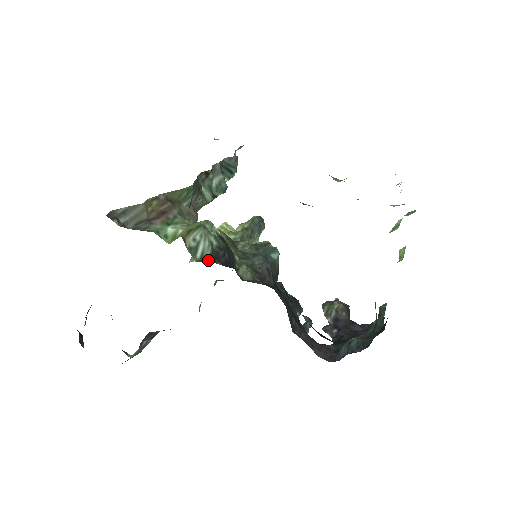
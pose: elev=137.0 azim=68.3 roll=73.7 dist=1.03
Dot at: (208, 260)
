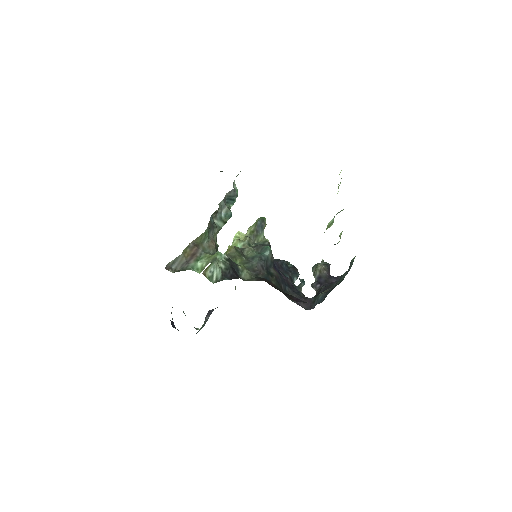
Dot at: (220, 279)
